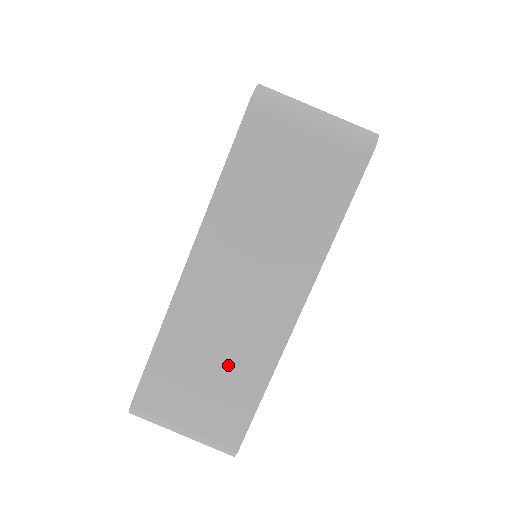
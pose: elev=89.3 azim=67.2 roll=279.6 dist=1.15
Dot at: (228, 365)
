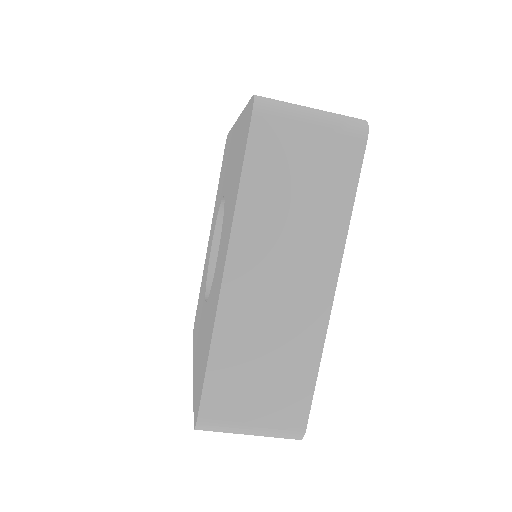
Dot at: (281, 356)
